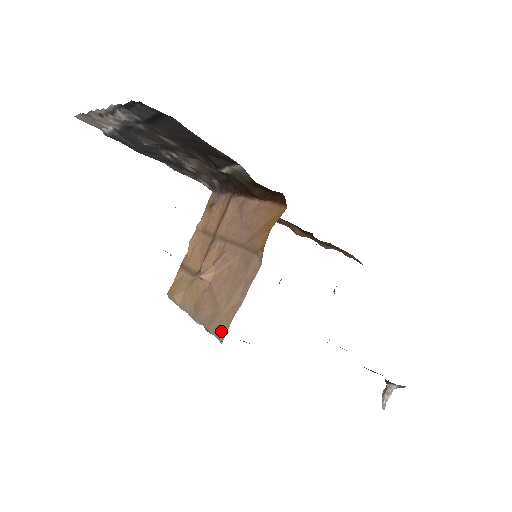
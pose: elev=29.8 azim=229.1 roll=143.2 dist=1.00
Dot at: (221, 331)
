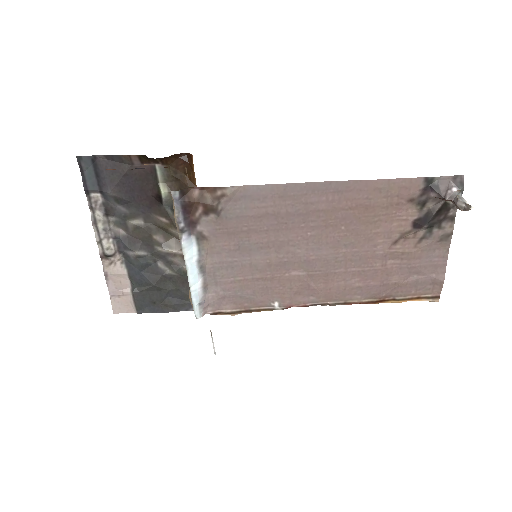
Dot at: (173, 196)
